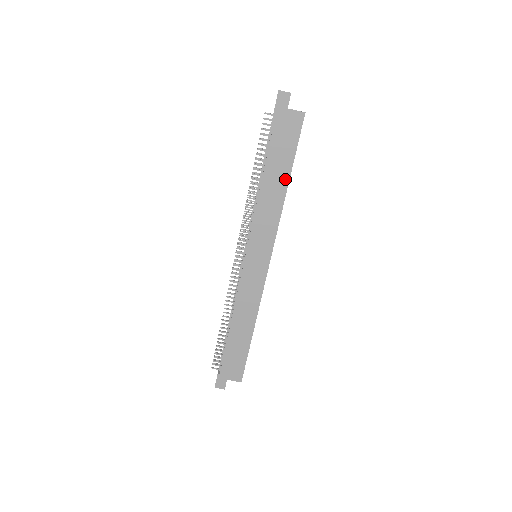
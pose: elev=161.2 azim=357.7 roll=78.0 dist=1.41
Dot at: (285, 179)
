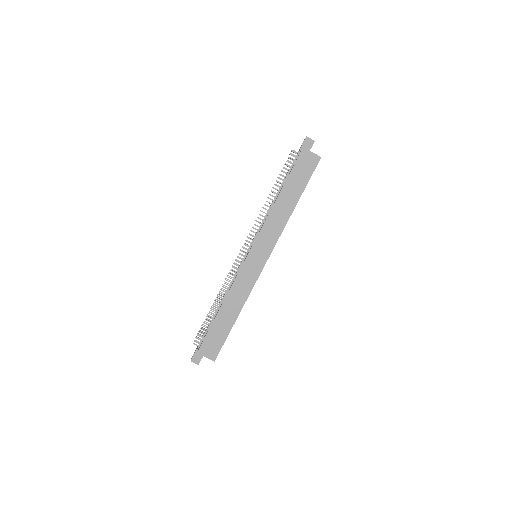
Dot at: (295, 201)
